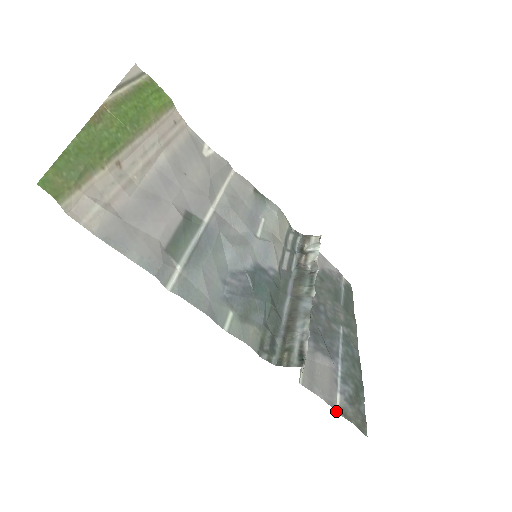
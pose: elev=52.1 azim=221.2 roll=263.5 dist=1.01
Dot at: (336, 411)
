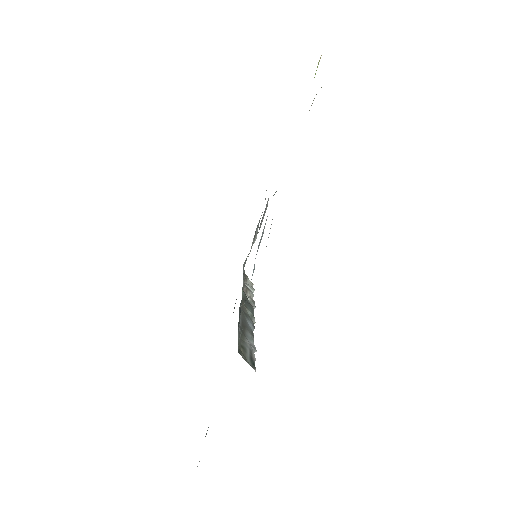
Dot at: occluded
